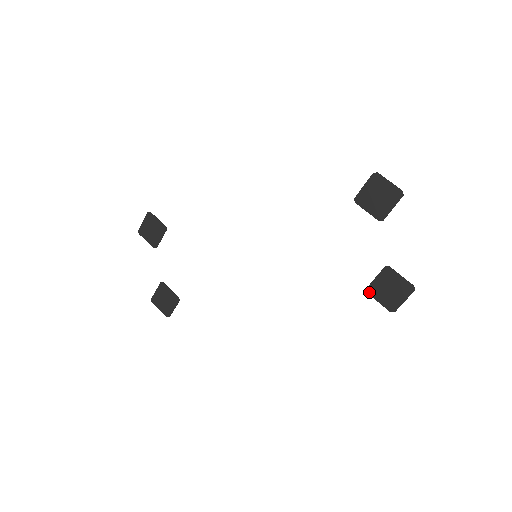
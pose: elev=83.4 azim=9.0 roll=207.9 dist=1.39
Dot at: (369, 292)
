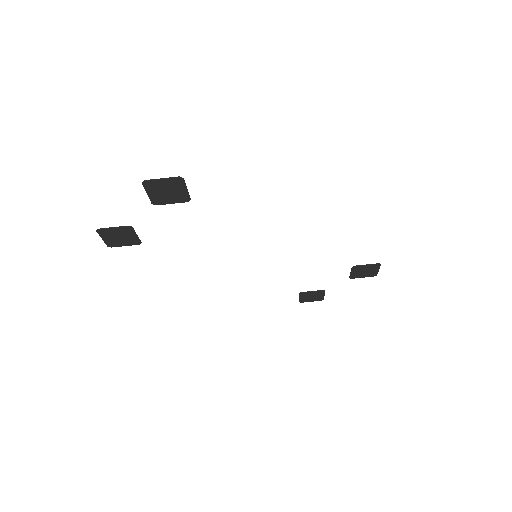
Dot at: (301, 294)
